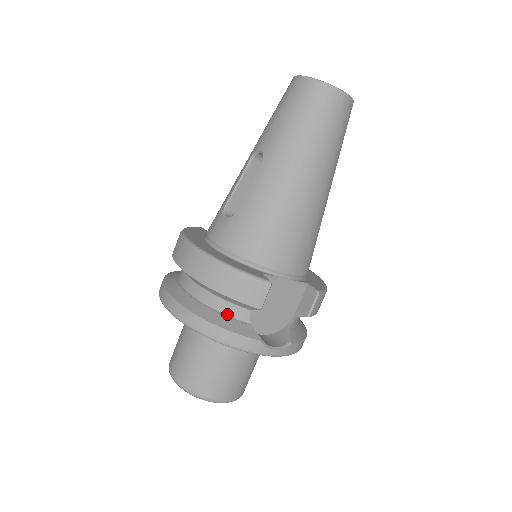
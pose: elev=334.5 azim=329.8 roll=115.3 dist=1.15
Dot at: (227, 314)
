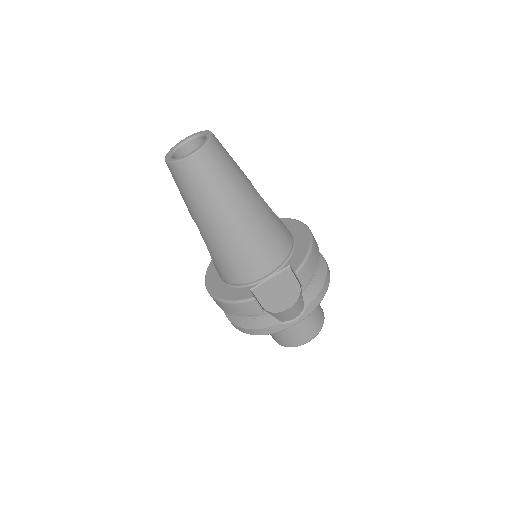
Dot at: (255, 317)
